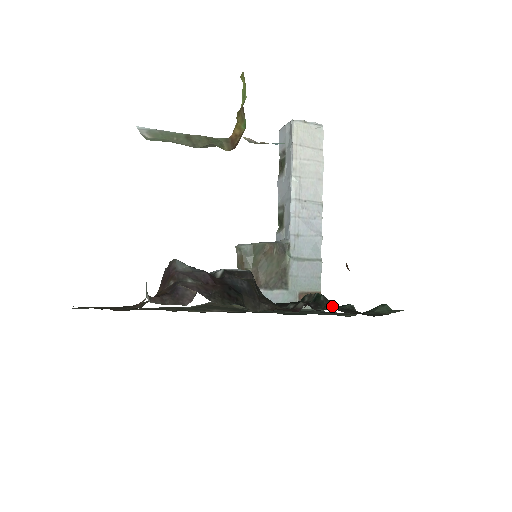
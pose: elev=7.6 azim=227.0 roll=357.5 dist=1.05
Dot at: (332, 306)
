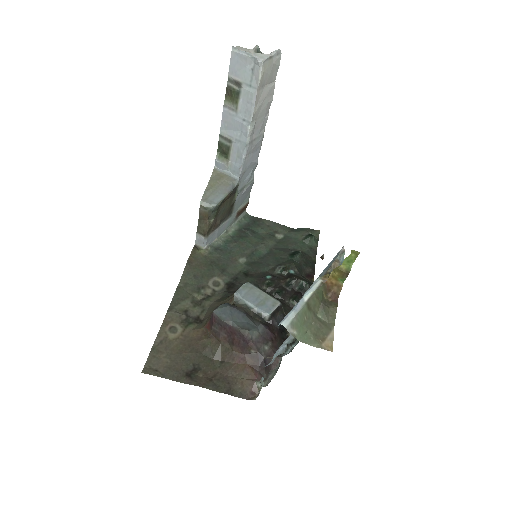
Dot at: occluded
